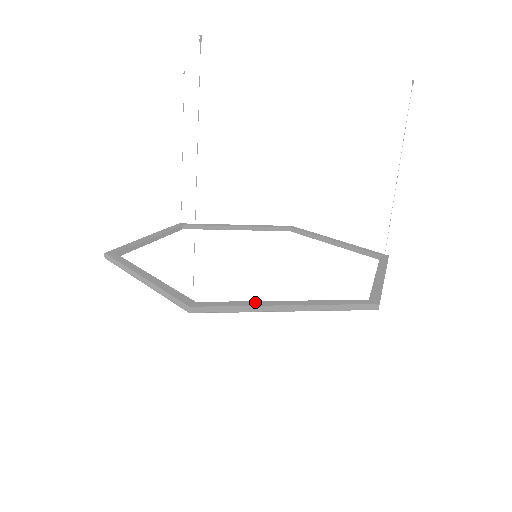
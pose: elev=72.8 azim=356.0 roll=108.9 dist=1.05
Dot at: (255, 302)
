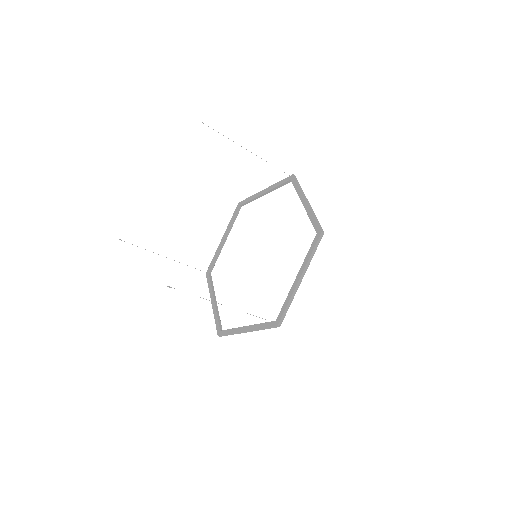
Dot at: (290, 293)
